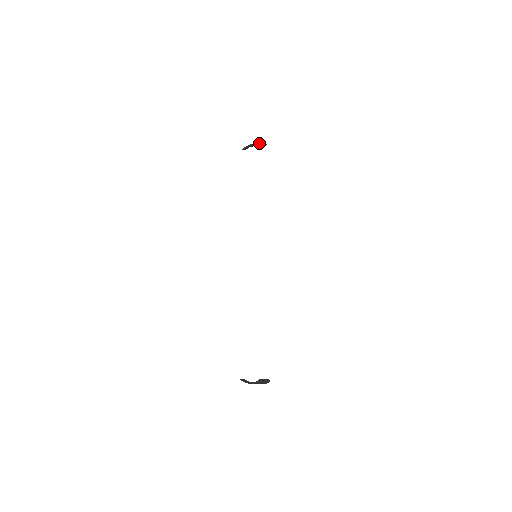
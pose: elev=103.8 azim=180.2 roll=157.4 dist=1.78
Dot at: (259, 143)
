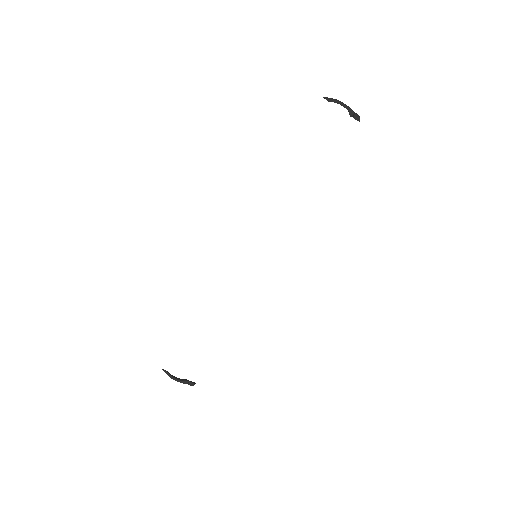
Dot at: (354, 112)
